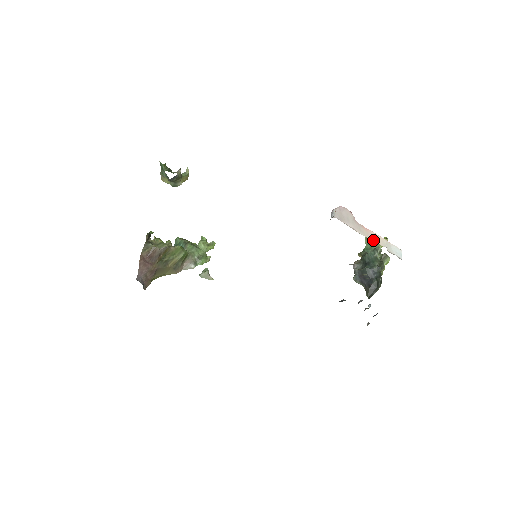
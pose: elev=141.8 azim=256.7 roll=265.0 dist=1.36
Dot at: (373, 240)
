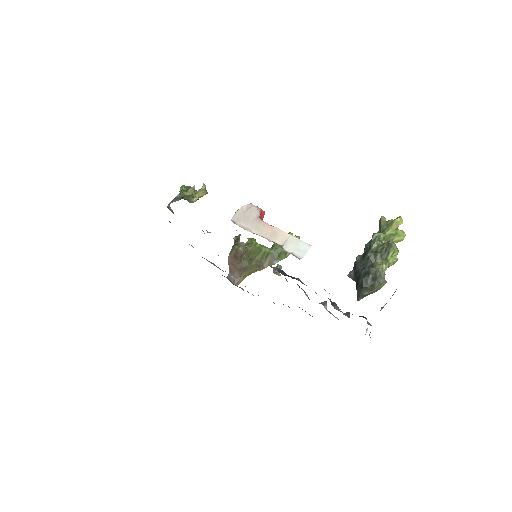
Dot at: (270, 238)
